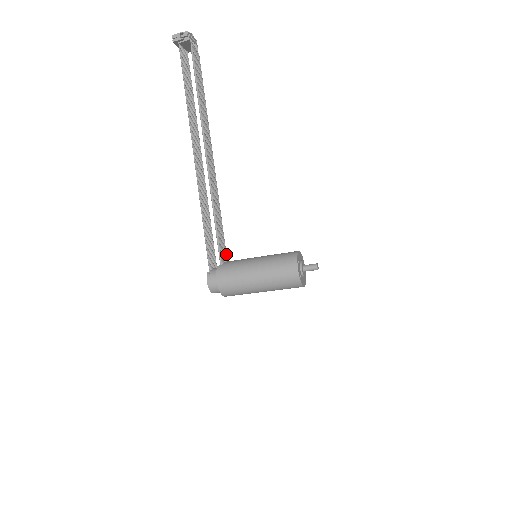
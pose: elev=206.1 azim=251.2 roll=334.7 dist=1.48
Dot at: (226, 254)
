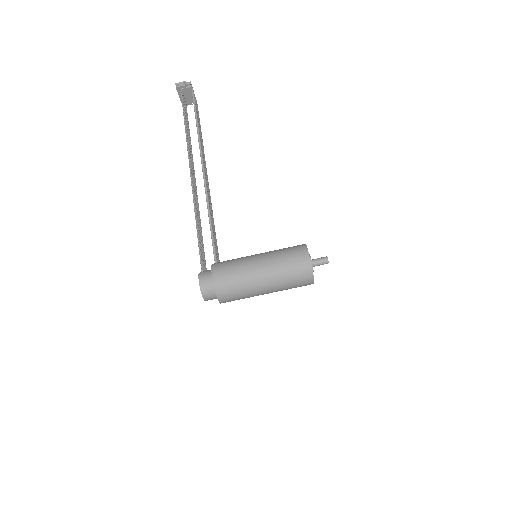
Dot at: (219, 261)
